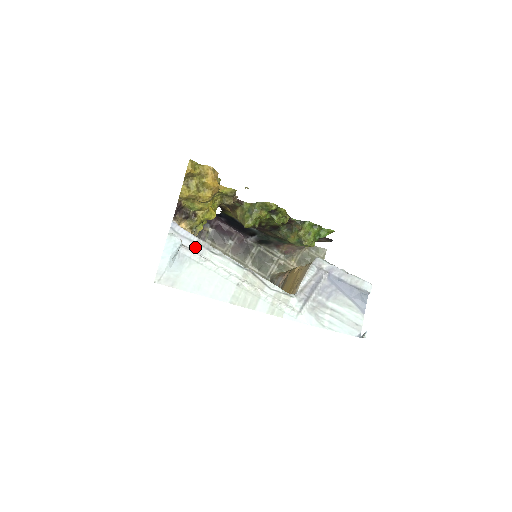
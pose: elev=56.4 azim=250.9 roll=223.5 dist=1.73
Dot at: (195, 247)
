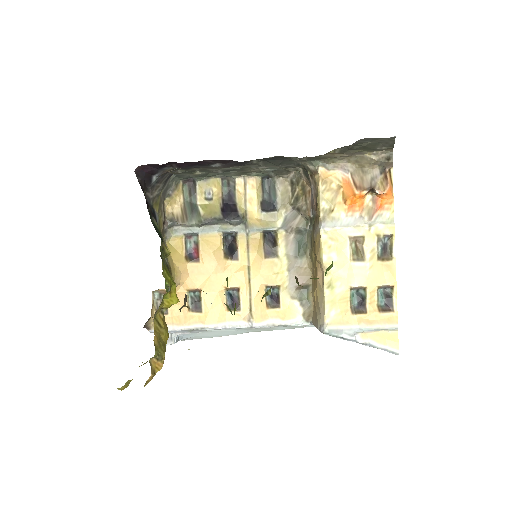
Dot at: (187, 332)
